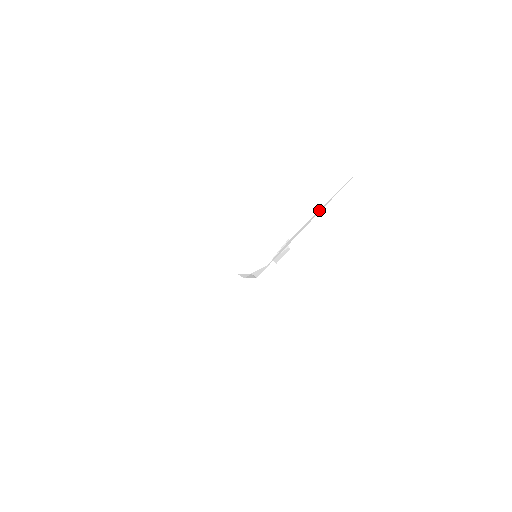
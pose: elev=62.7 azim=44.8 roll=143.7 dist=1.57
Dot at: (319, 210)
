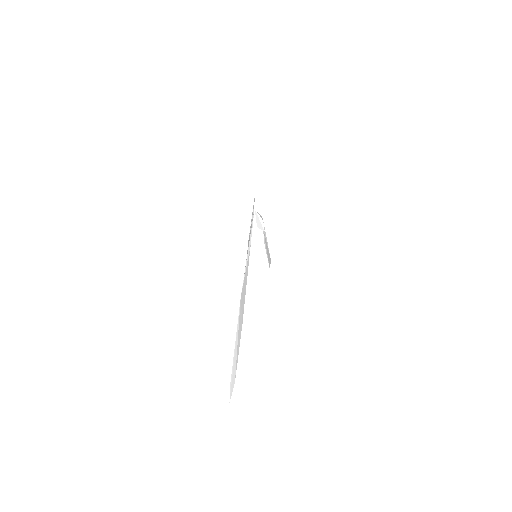
Dot at: occluded
